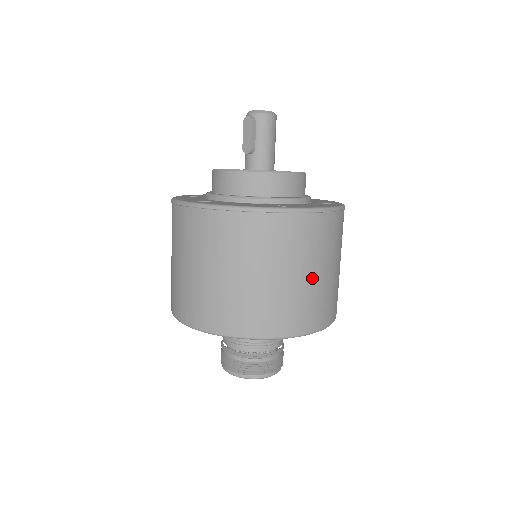
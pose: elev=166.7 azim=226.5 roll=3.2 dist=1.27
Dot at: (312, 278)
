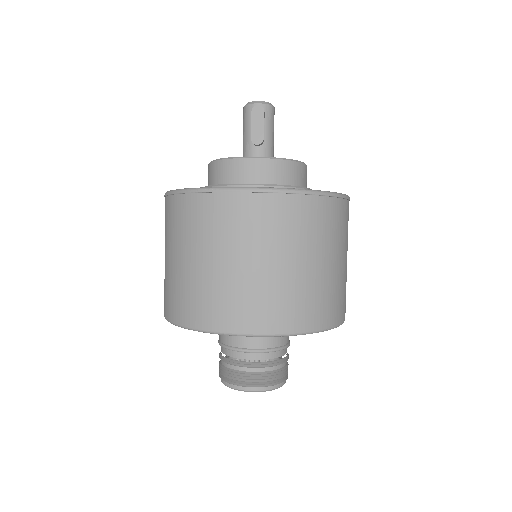
Dot at: occluded
